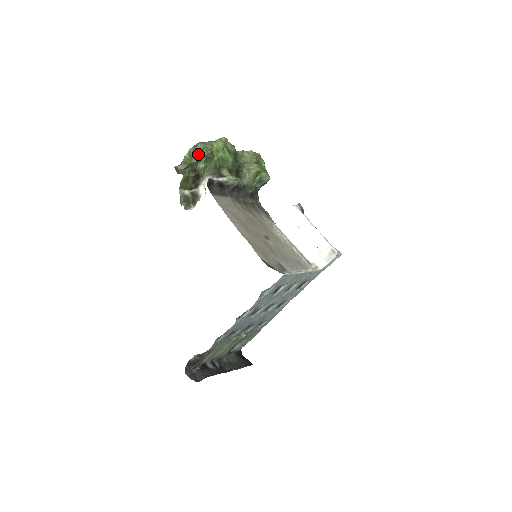
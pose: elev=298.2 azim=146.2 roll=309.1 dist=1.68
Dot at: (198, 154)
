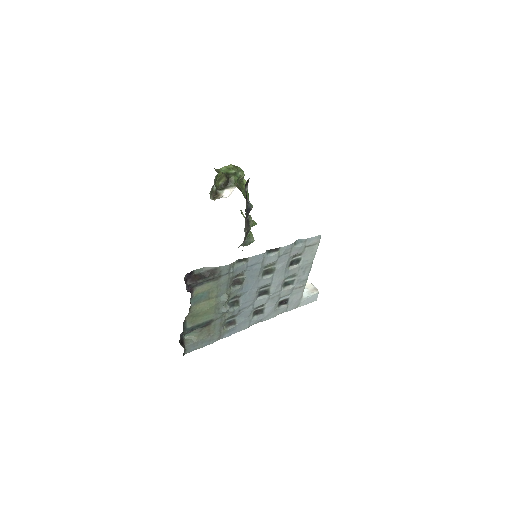
Dot at: (237, 170)
